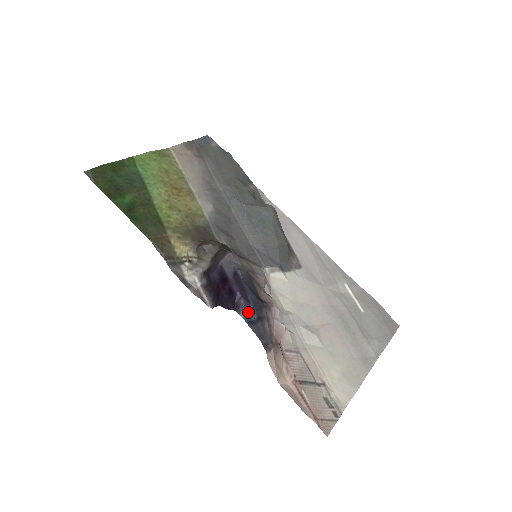
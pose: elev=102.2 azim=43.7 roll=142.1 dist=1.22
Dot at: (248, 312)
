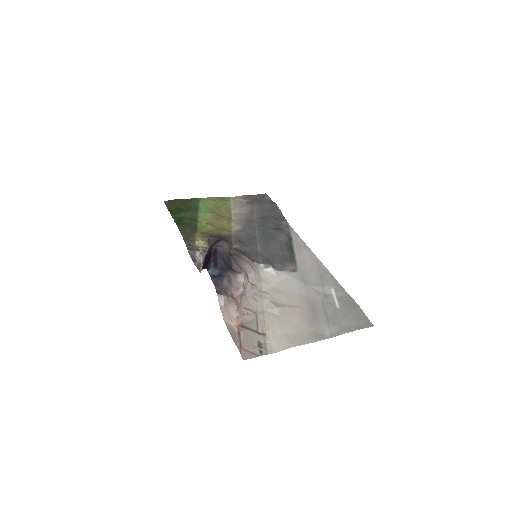
Dot at: (214, 270)
